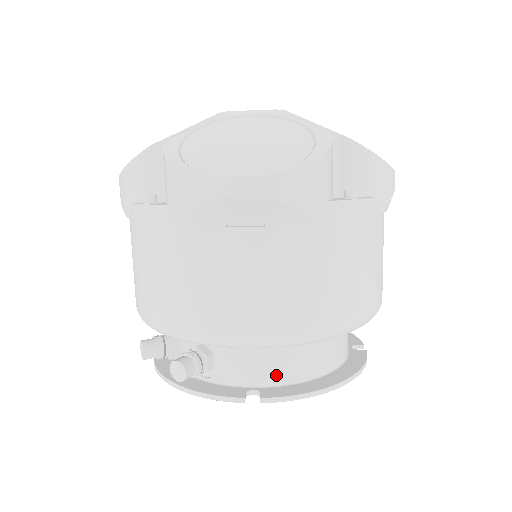
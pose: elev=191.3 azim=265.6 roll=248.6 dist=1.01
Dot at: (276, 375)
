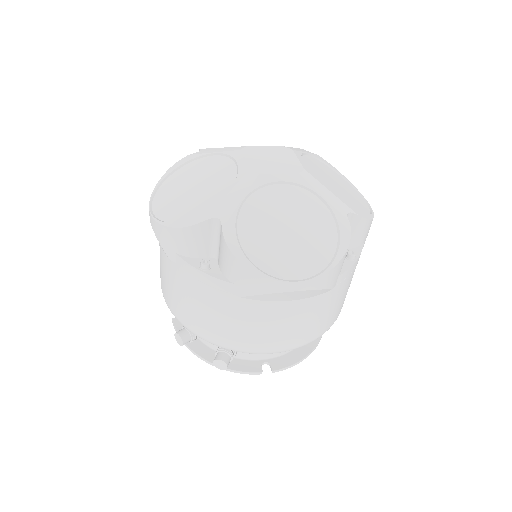
Dot at: occluded
